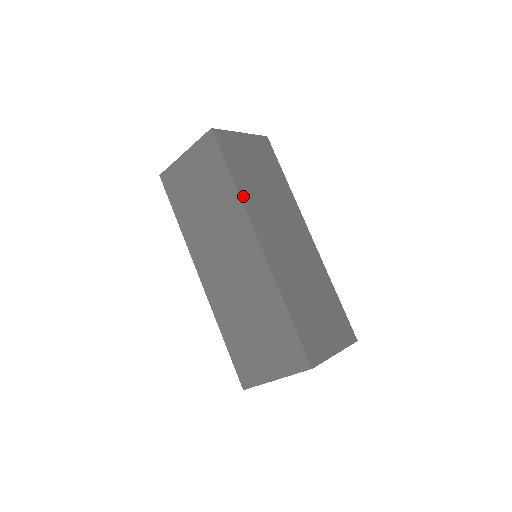
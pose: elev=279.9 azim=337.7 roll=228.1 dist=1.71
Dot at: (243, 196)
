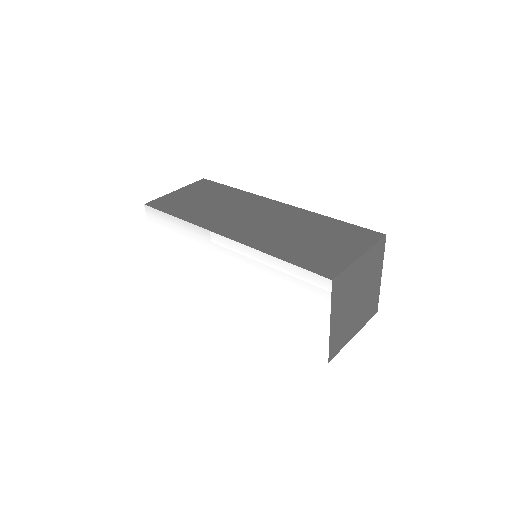
Dot at: occluded
